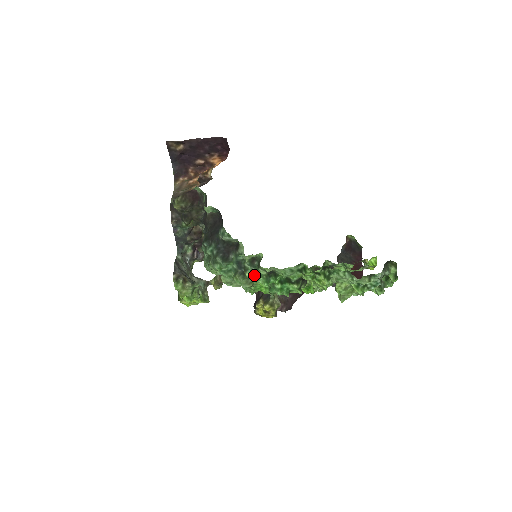
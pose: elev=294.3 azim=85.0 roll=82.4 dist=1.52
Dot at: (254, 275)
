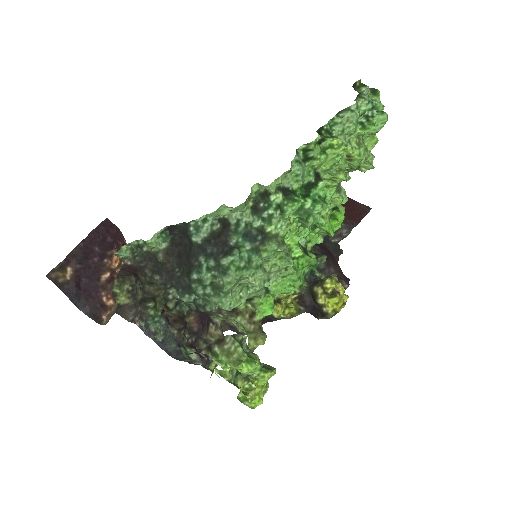
Dot at: (275, 219)
